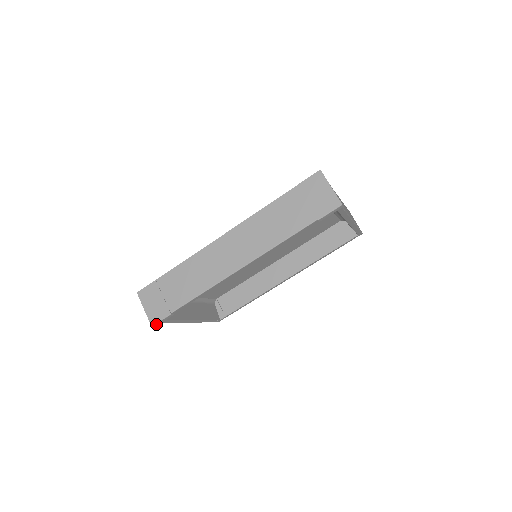
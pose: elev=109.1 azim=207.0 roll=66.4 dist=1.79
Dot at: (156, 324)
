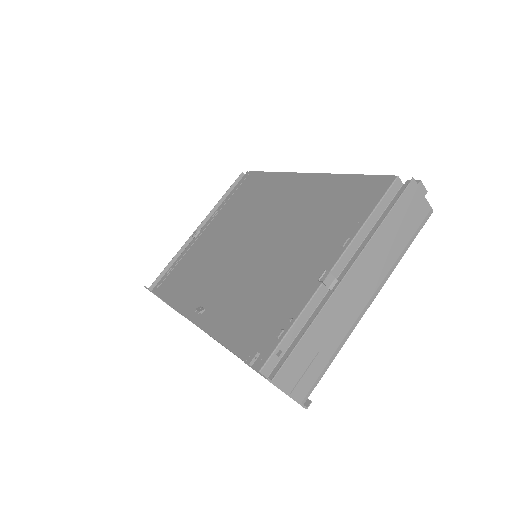
Dot at: occluded
